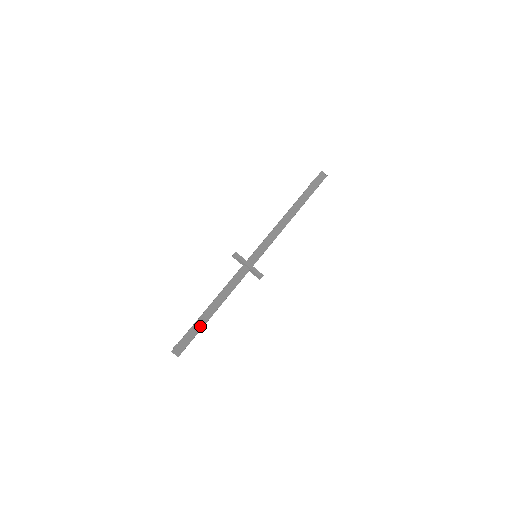
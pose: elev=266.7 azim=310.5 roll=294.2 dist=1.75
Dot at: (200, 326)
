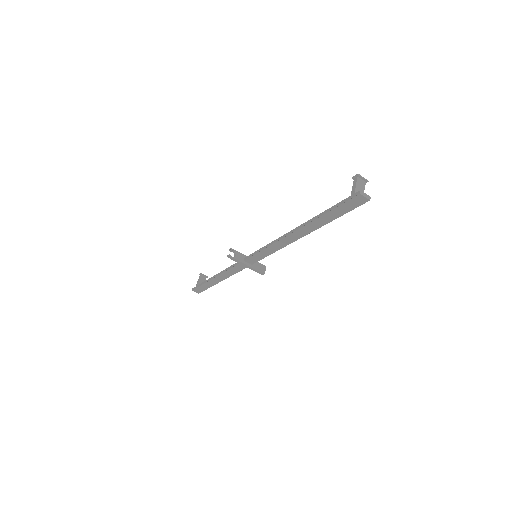
Dot at: (210, 285)
